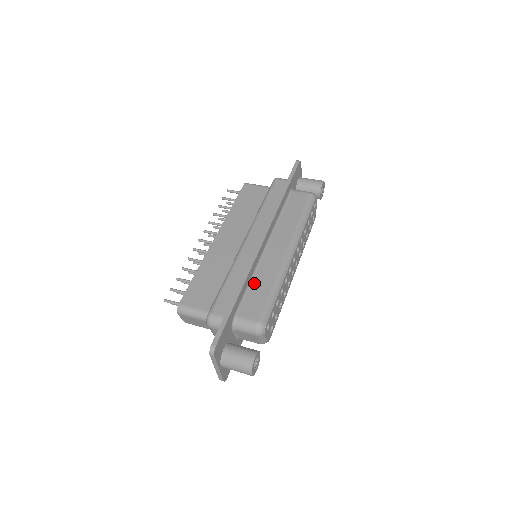
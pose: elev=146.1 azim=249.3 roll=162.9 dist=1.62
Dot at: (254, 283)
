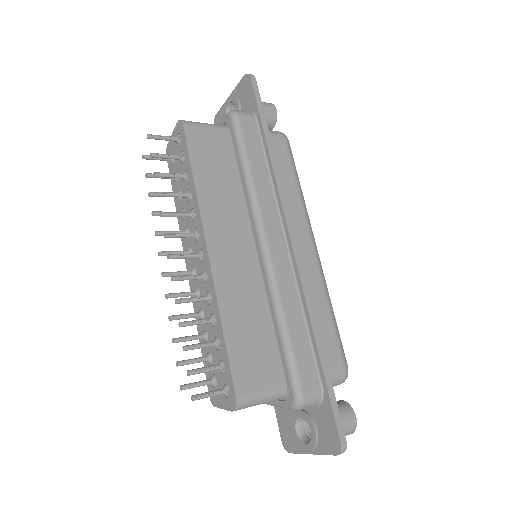
Dot at: occluded
